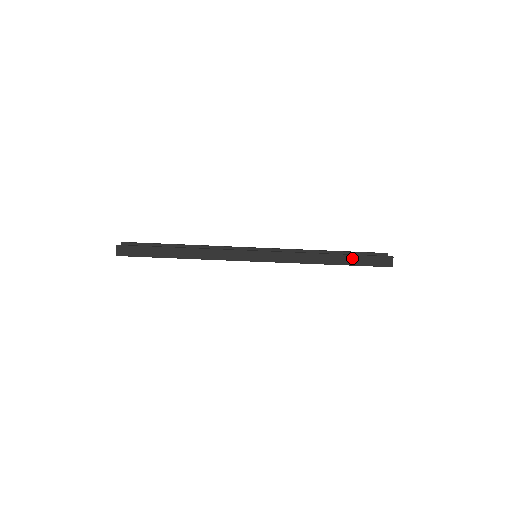
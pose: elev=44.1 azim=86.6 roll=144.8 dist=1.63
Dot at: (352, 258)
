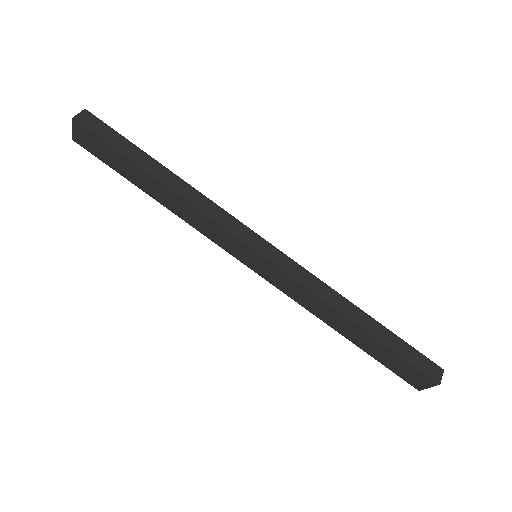
Dot at: (389, 335)
